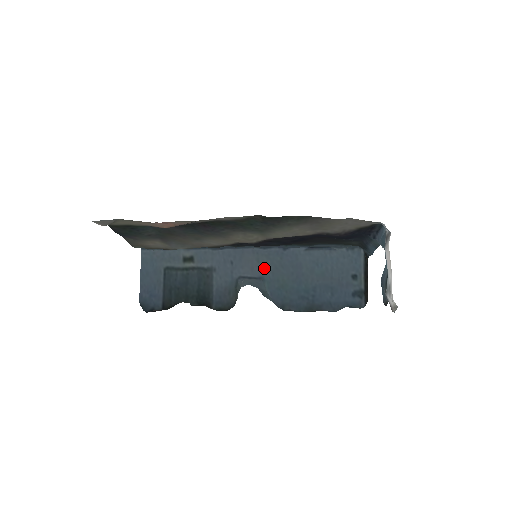
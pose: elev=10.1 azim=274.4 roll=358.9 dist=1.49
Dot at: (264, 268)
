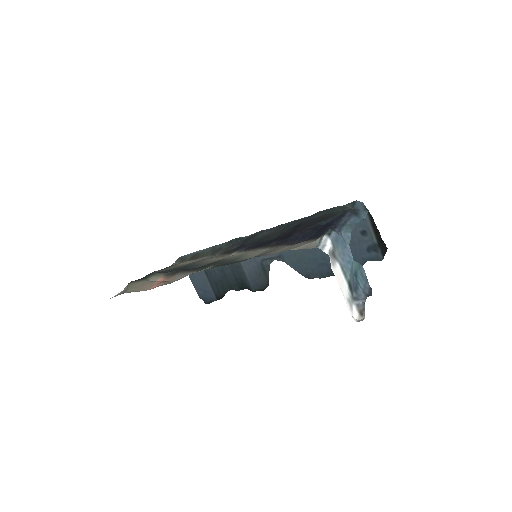
Dot at: occluded
